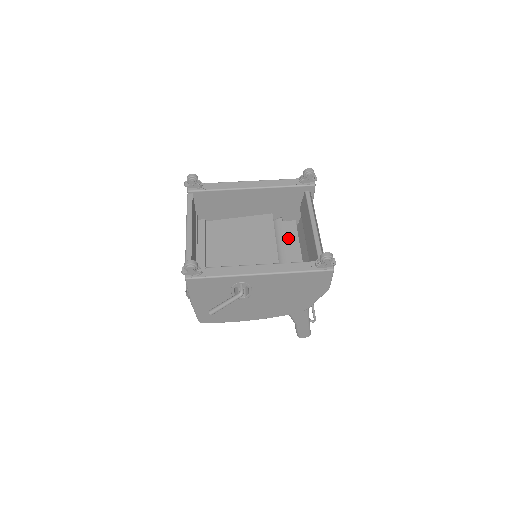
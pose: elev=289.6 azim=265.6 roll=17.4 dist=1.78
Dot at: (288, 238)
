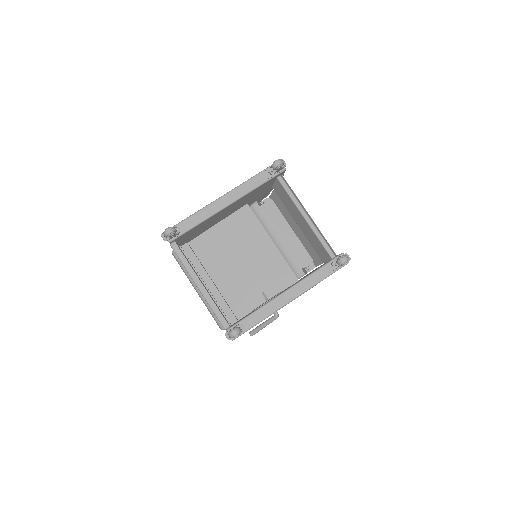
Dot at: (276, 224)
